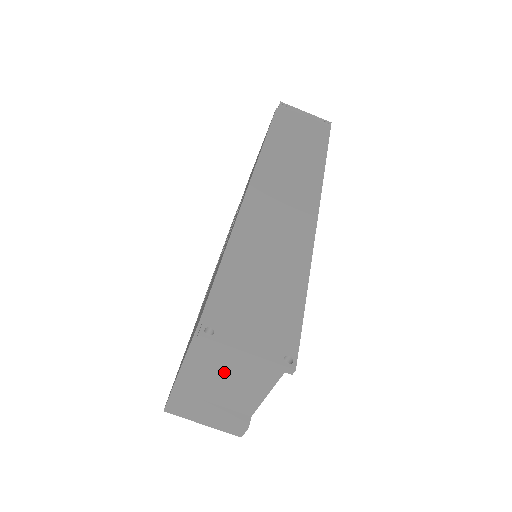
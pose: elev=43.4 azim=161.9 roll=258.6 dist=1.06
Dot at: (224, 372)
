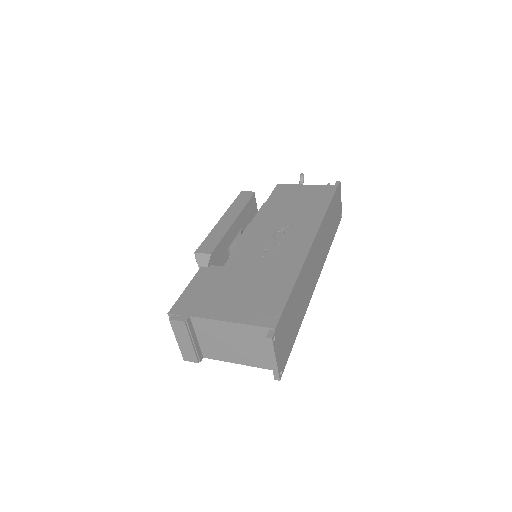
Dot at: (236, 342)
